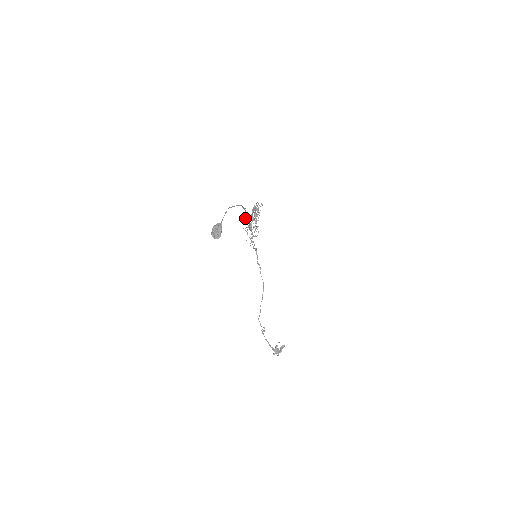
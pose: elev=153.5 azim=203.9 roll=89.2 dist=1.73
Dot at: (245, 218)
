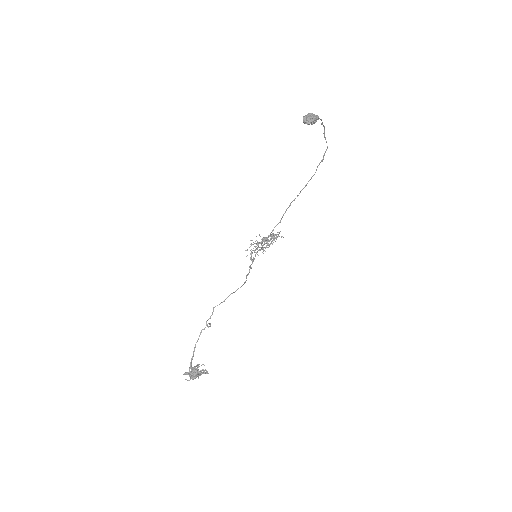
Dot at: occluded
